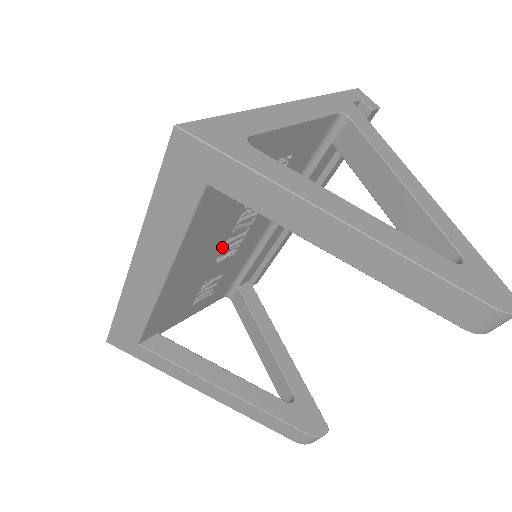
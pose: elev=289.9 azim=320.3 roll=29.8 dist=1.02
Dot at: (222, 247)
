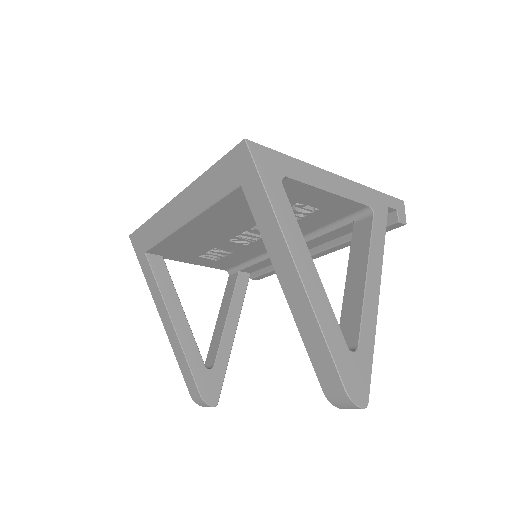
Dot at: (239, 233)
